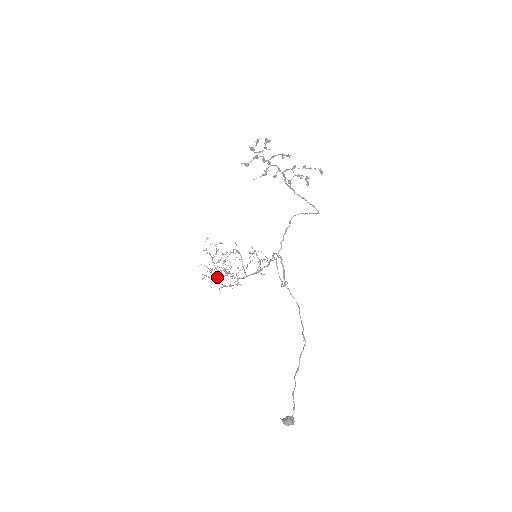
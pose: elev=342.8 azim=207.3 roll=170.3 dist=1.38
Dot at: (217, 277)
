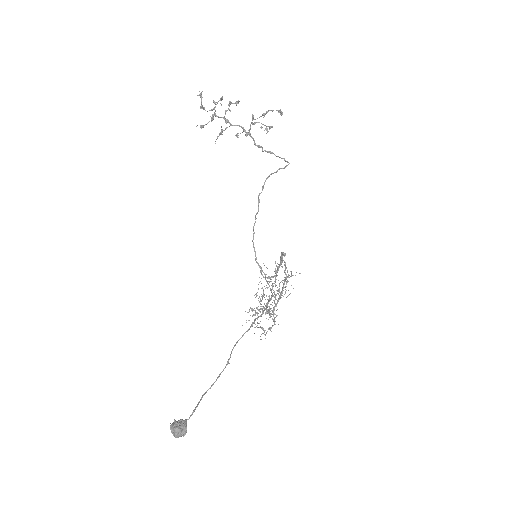
Dot at: occluded
